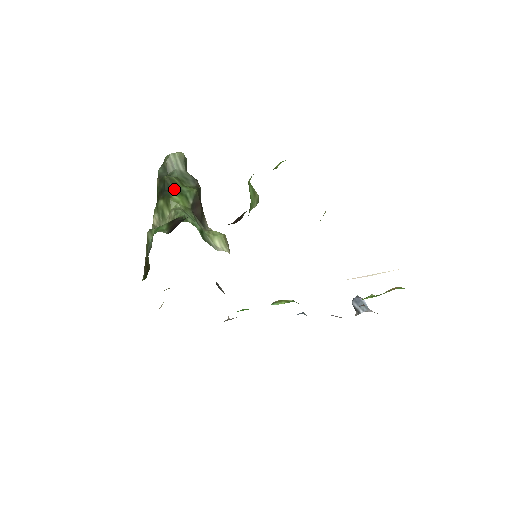
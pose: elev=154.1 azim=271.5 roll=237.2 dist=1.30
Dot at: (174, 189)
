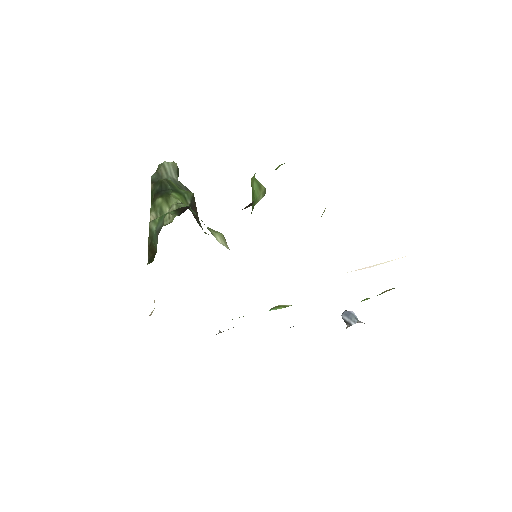
Dot at: (172, 189)
